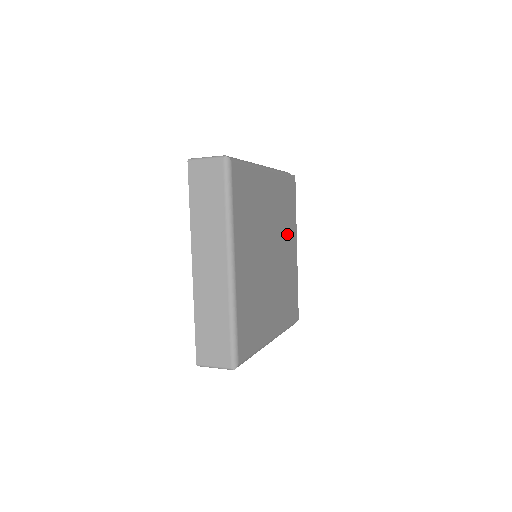
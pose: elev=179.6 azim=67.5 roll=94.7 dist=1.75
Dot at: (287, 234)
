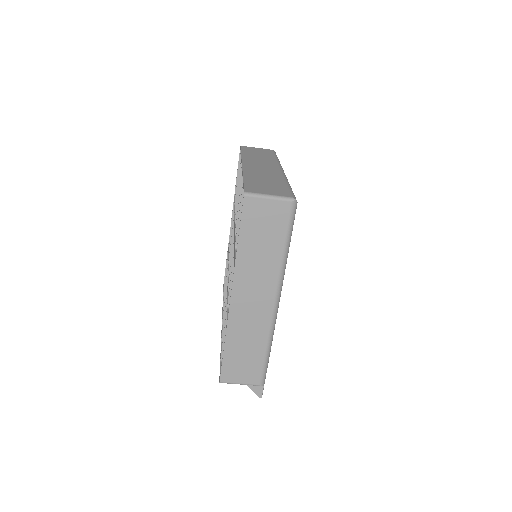
Dot at: occluded
